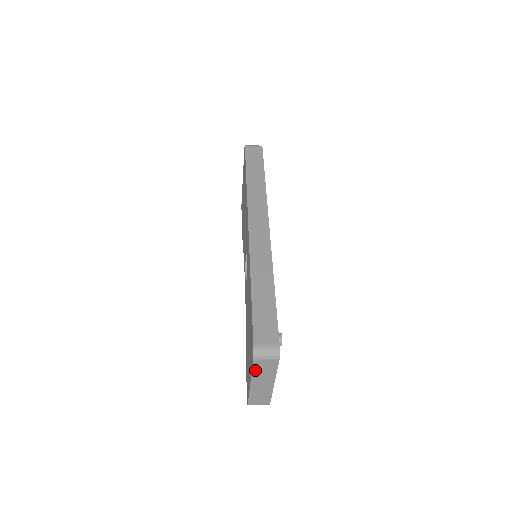
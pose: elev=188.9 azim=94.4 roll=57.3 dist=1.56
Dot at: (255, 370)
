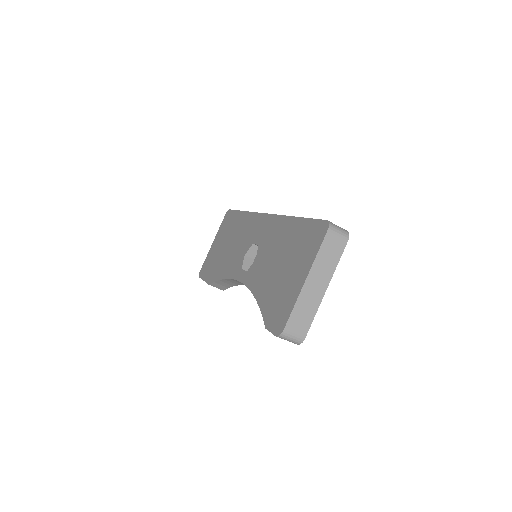
Dot at: (321, 251)
